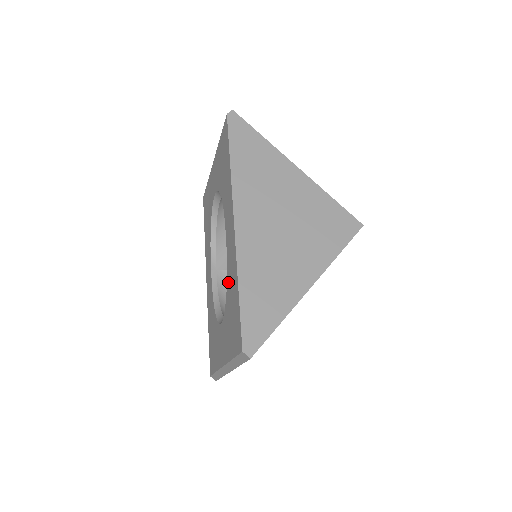
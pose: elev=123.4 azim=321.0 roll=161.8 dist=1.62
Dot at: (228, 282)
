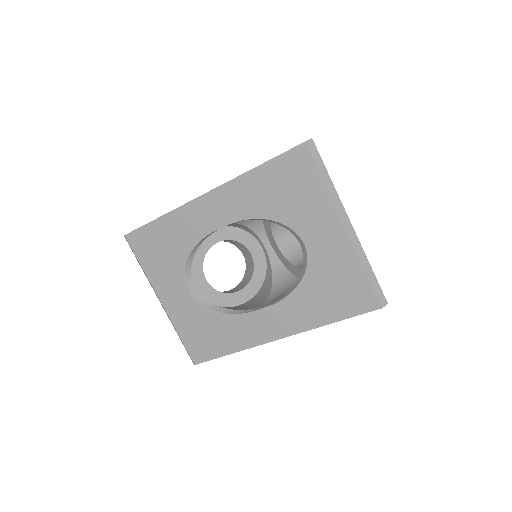
Dot at: (258, 211)
